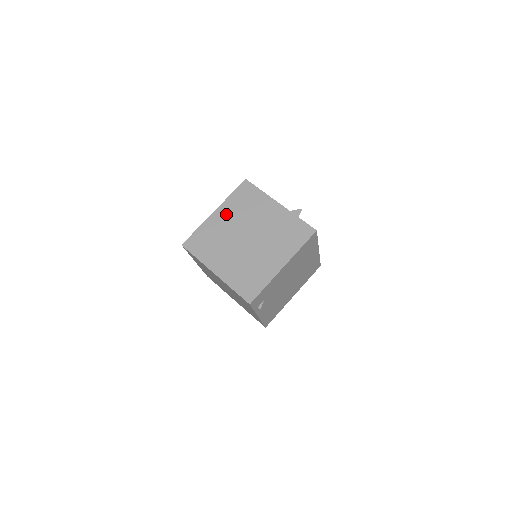
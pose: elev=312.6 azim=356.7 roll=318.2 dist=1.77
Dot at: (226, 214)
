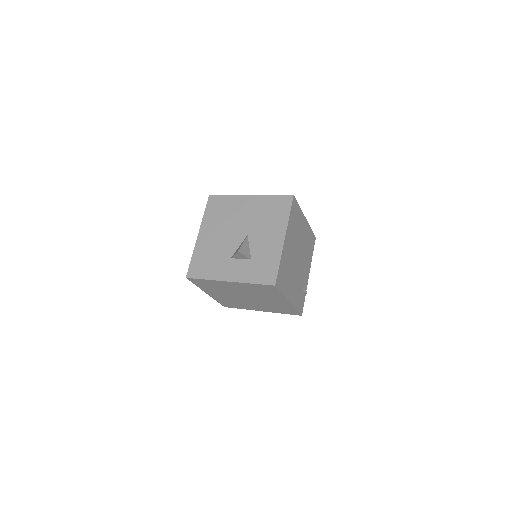
Dot at: (214, 293)
